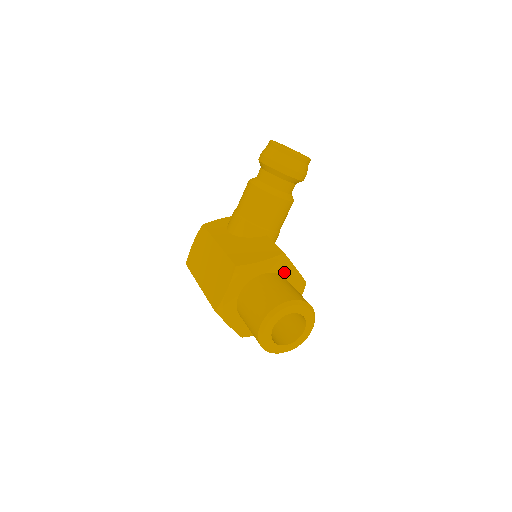
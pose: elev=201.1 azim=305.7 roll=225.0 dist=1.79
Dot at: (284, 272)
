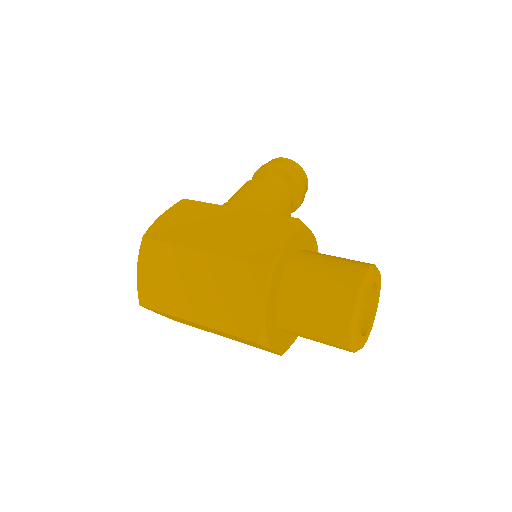
Dot at: occluded
